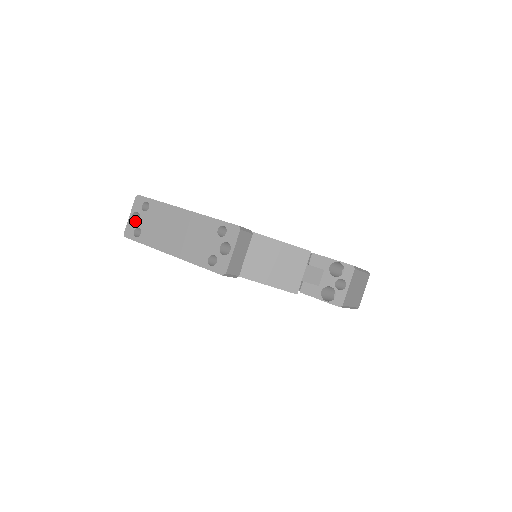
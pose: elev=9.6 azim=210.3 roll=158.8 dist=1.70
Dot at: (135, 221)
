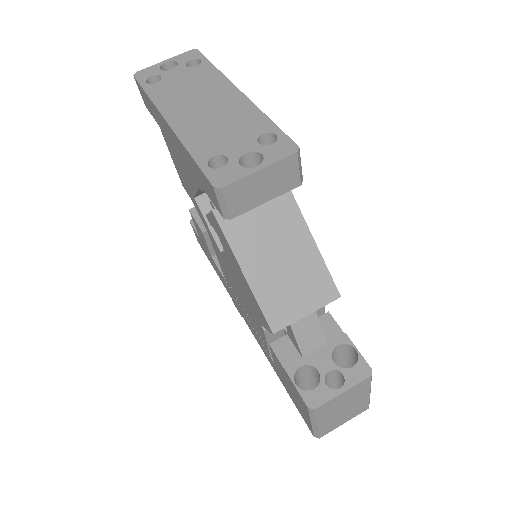
Dot at: occluded
